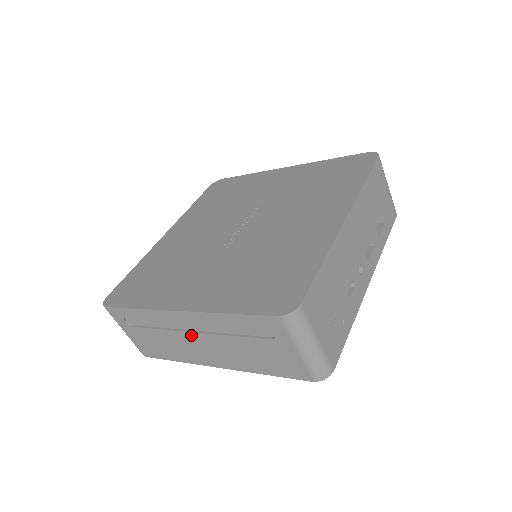
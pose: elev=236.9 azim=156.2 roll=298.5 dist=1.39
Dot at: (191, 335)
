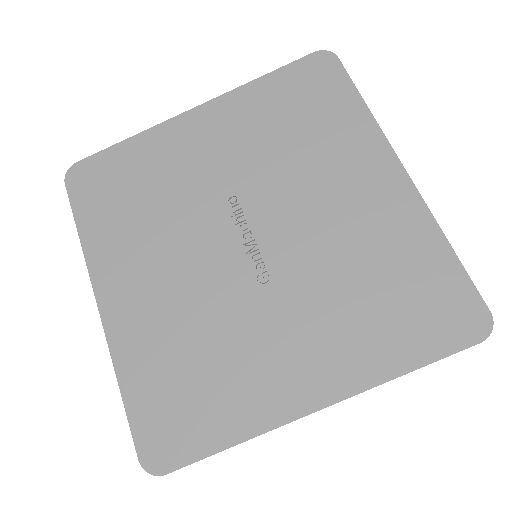
Dot at: occluded
